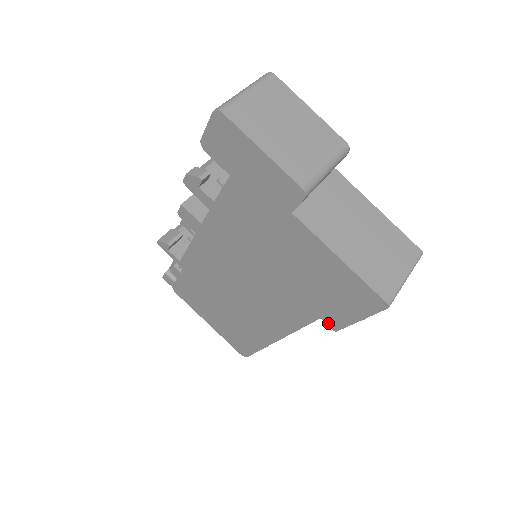
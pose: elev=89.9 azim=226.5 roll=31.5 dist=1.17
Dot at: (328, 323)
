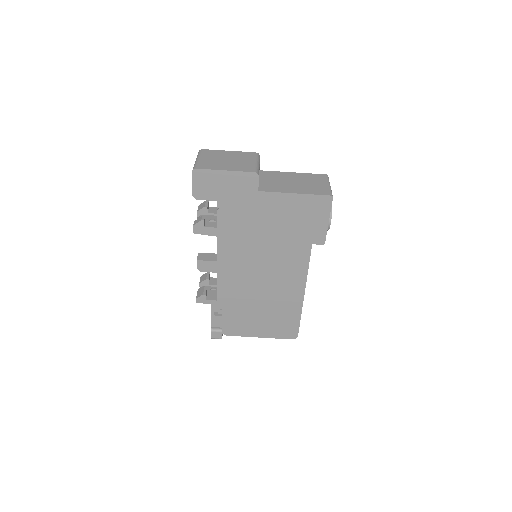
Dot at: (318, 243)
